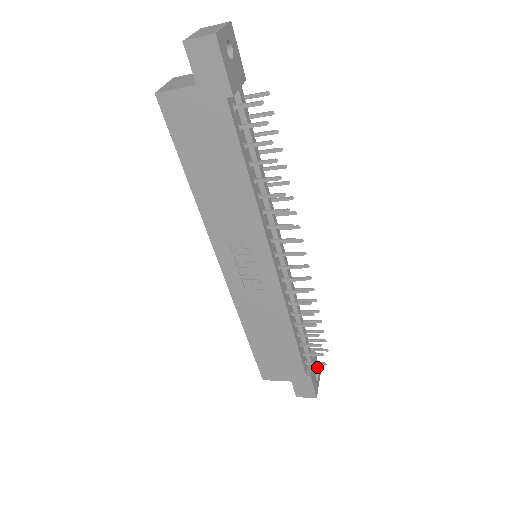
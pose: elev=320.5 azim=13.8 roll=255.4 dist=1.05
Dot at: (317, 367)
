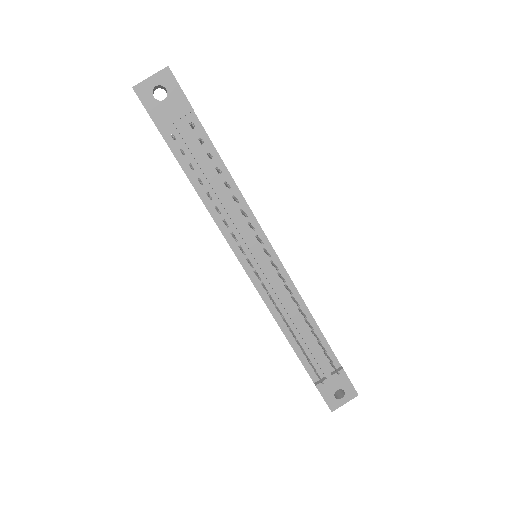
Dot at: (346, 386)
